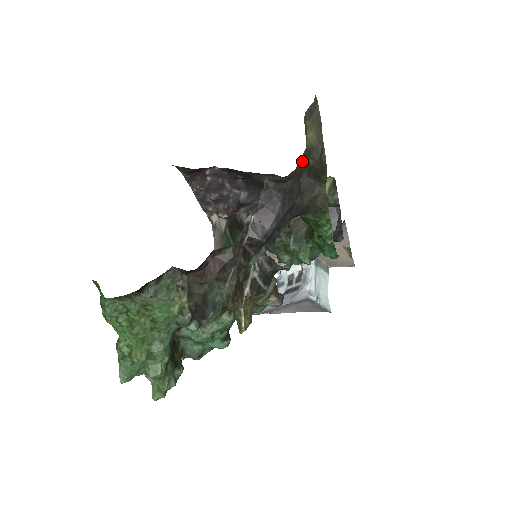
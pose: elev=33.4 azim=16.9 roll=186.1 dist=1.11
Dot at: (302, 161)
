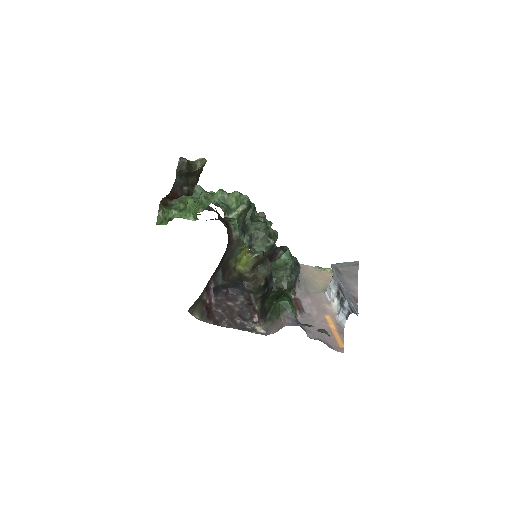
Dot at: occluded
